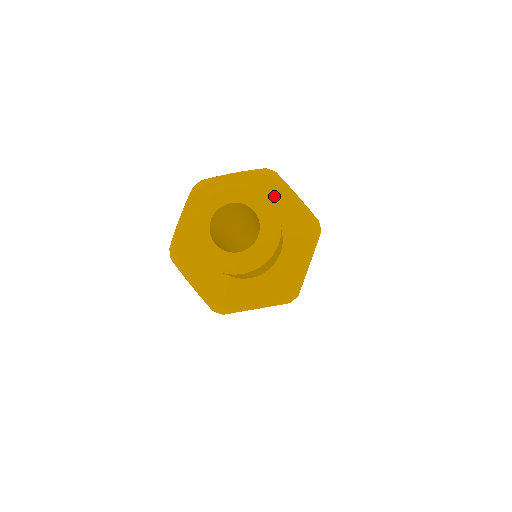
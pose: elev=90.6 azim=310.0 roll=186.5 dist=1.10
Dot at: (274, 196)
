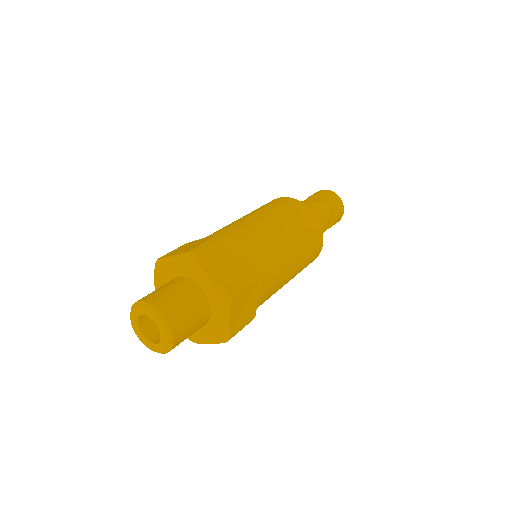
Dot at: (196, 274)
